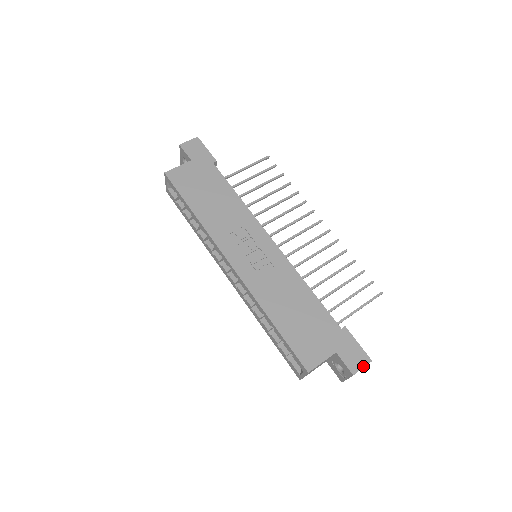
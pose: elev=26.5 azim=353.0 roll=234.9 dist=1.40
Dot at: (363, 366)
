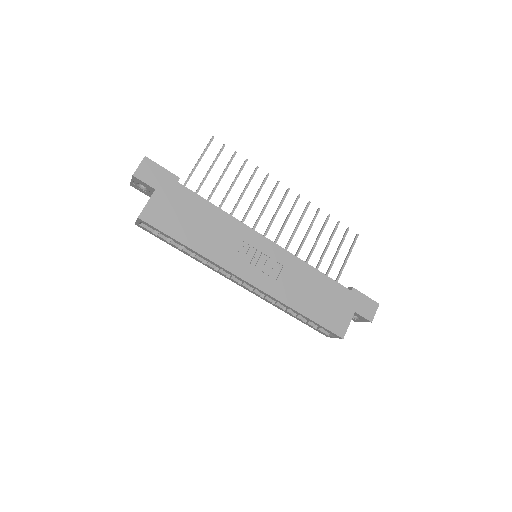
Dot at: (375, 312)
